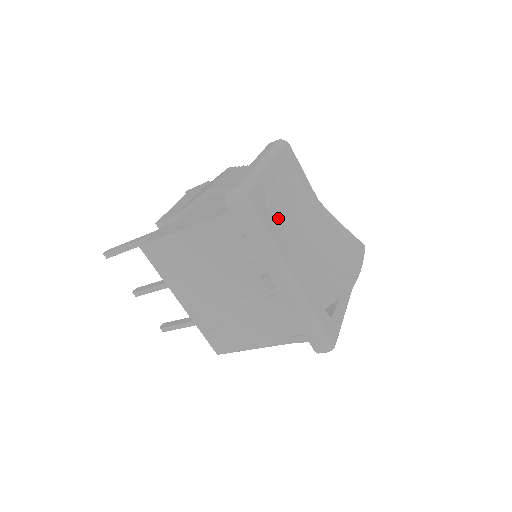
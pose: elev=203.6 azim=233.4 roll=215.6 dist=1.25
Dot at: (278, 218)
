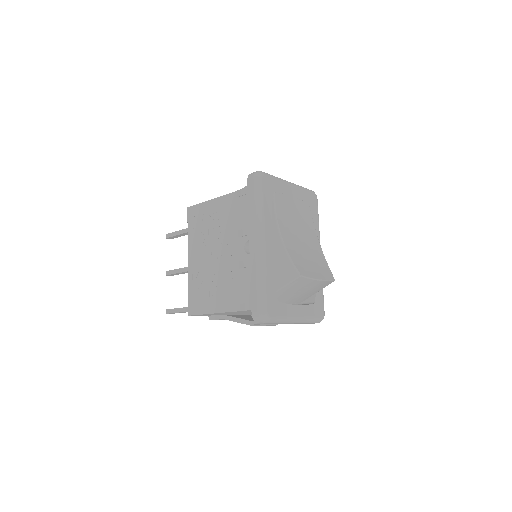
Dot at: (276, 206)
